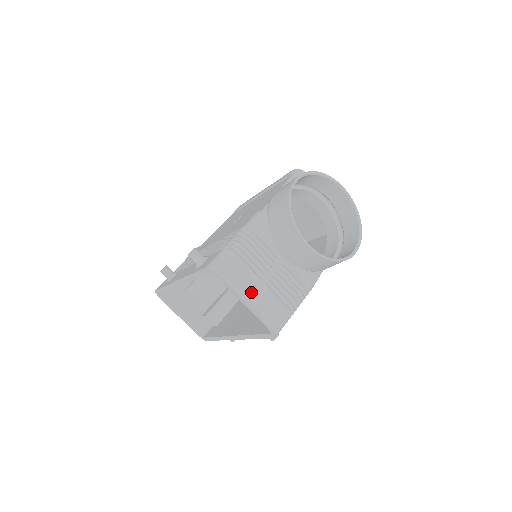
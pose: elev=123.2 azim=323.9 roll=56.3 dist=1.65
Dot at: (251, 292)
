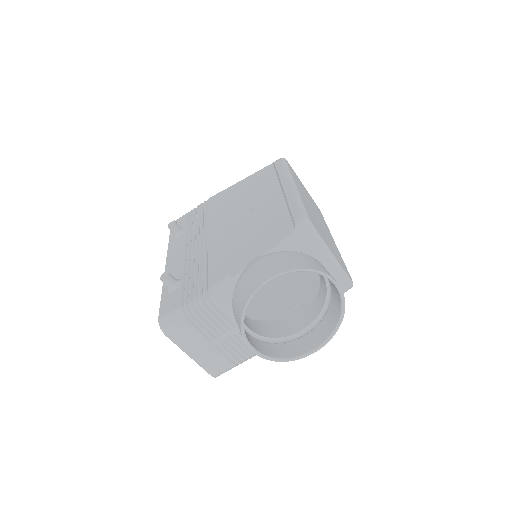
Dot at: (197, 350)
